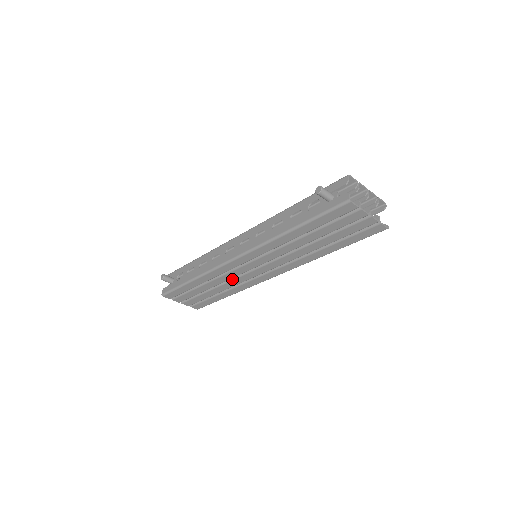
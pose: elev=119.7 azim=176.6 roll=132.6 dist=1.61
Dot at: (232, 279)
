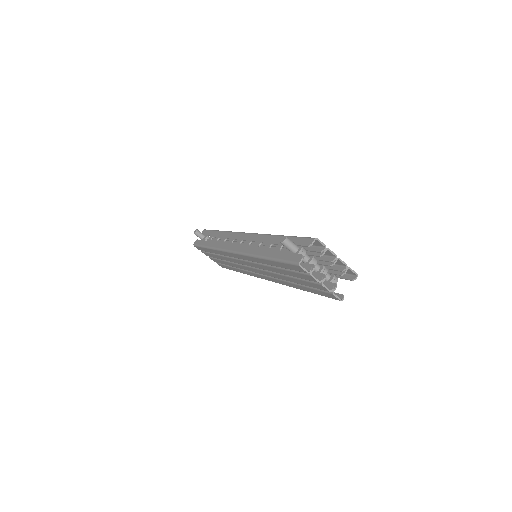
Dot at: (237, 263)
